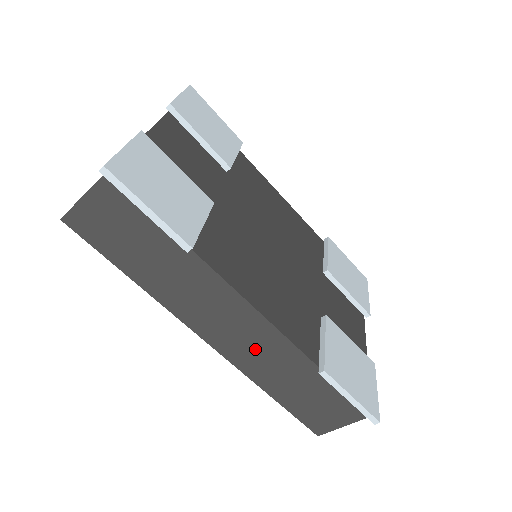
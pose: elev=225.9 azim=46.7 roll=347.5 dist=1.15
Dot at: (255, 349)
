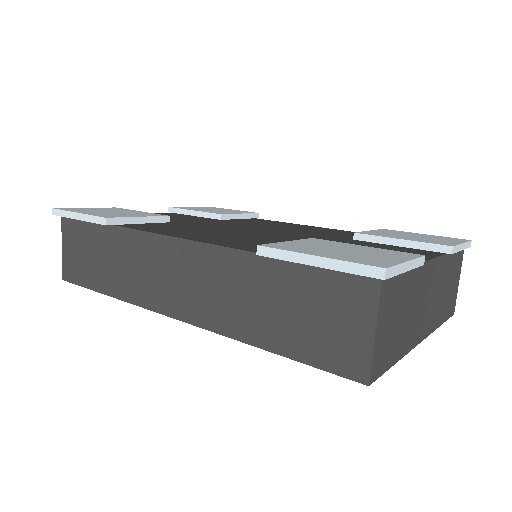
Dot at: (205, 288)
